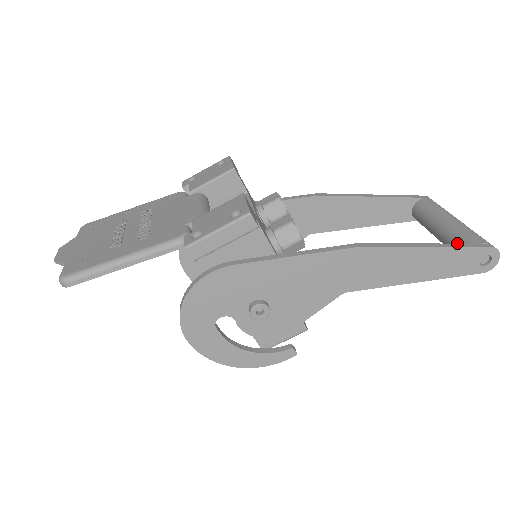
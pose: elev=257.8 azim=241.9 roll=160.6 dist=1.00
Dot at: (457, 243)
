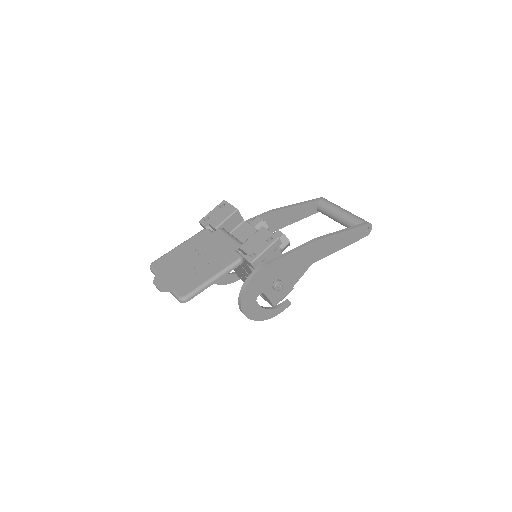
Dot at: (351, 224)
